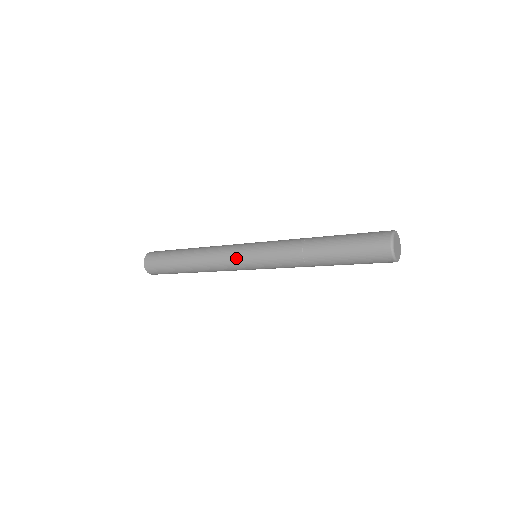
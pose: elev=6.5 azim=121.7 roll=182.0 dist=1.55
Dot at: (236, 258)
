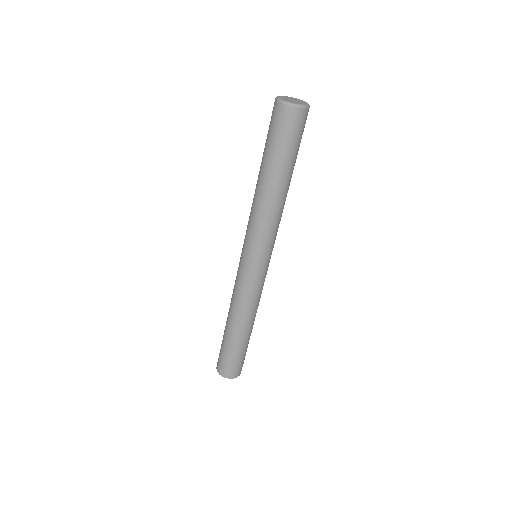
Dot at: (247, 276)
